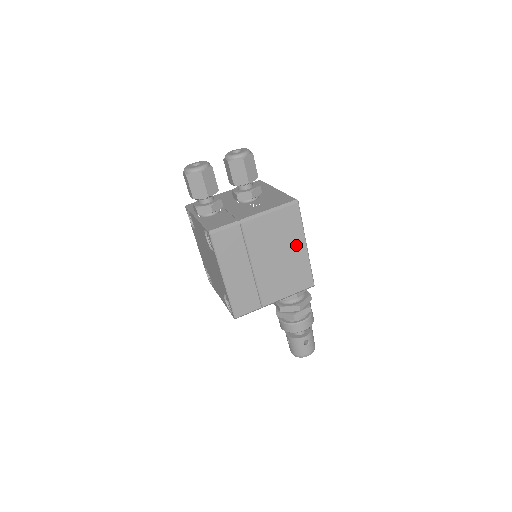
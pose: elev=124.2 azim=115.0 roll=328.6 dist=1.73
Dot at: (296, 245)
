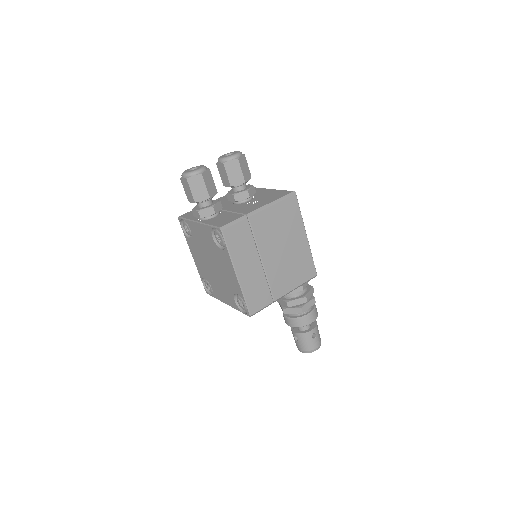
Dot at: (298, 236)
